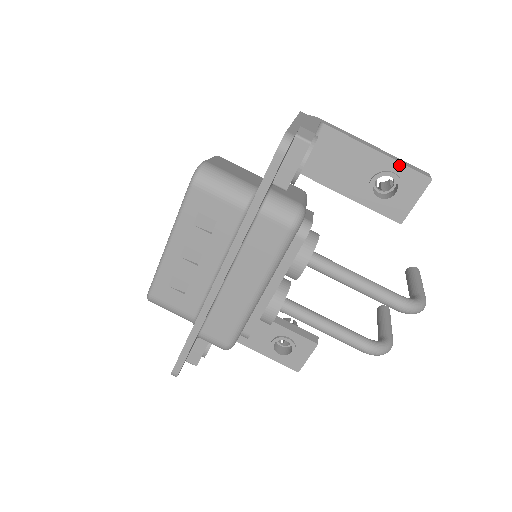
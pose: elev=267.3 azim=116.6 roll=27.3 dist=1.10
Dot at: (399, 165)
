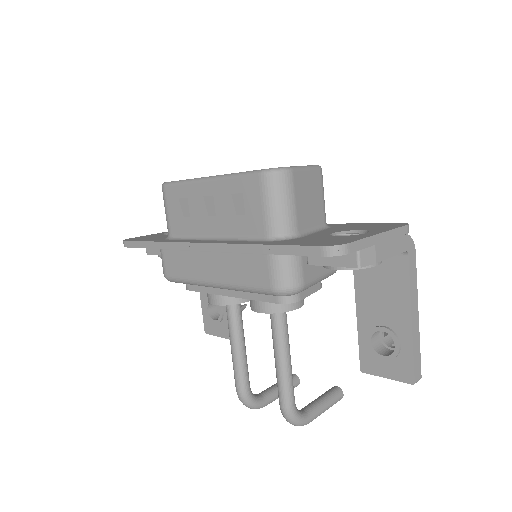
Dot at: (410, 347)
